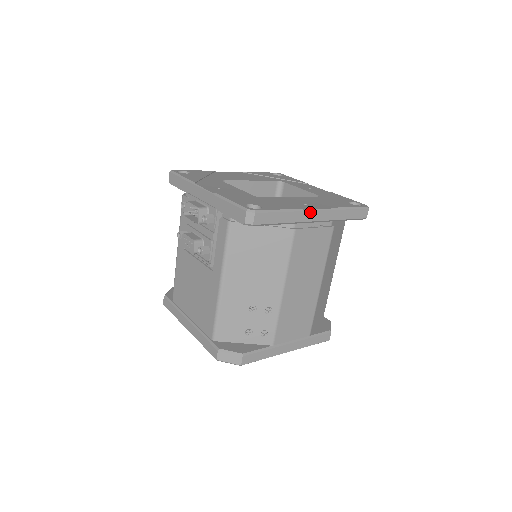
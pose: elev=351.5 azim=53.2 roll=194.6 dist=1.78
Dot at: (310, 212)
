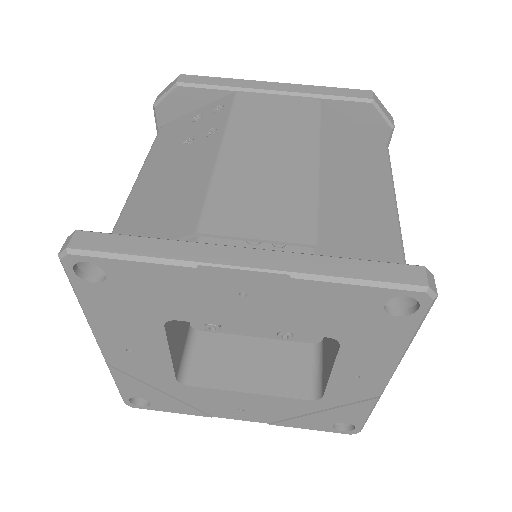
Dot at: (227, 416)
